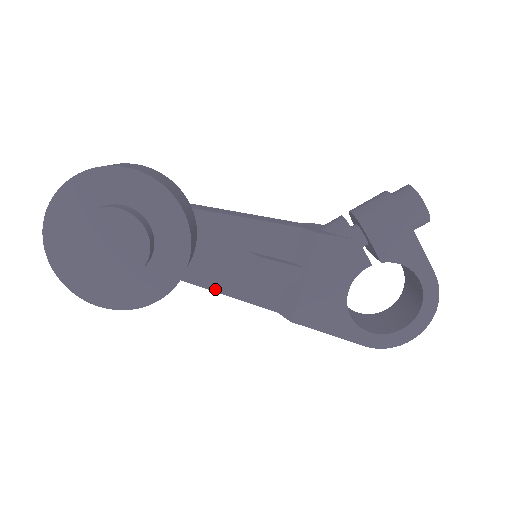
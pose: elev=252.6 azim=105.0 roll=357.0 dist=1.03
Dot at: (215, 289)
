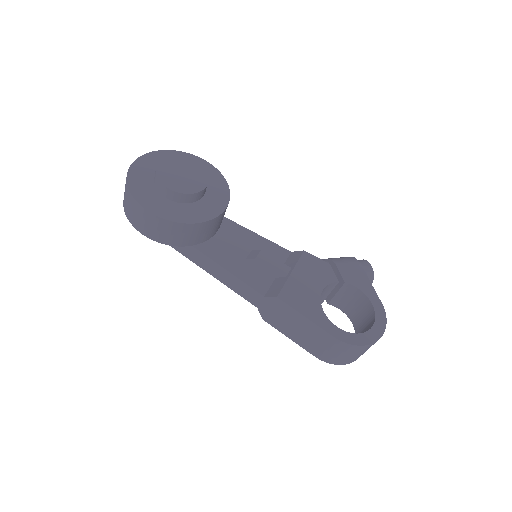
Dot at: (220, 264)
